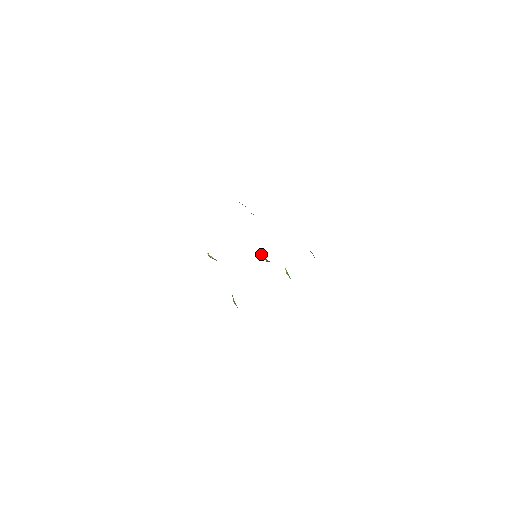
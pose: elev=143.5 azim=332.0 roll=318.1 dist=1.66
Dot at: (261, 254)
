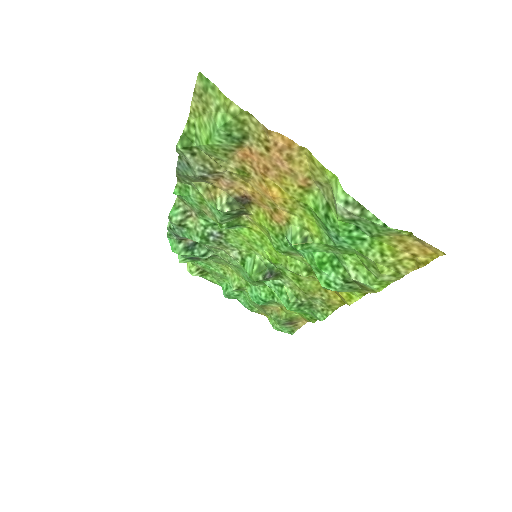
Dot at: (253, 269)
